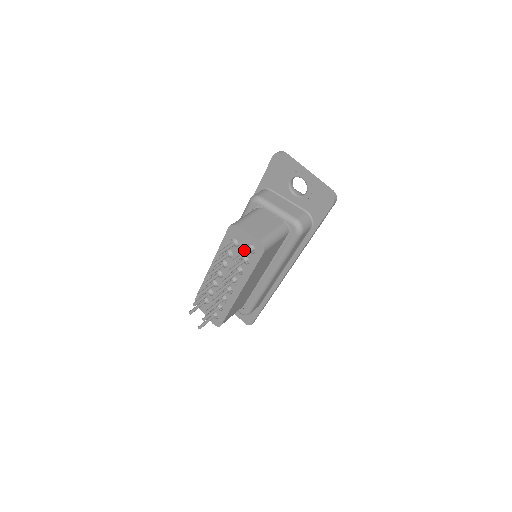
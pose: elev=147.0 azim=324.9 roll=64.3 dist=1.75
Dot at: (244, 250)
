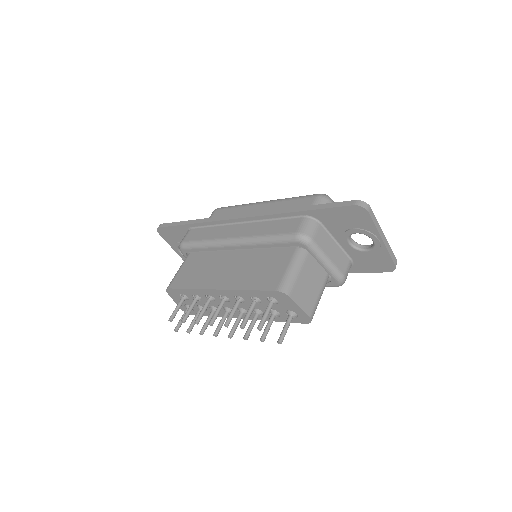
Dot at: (281, 310)
